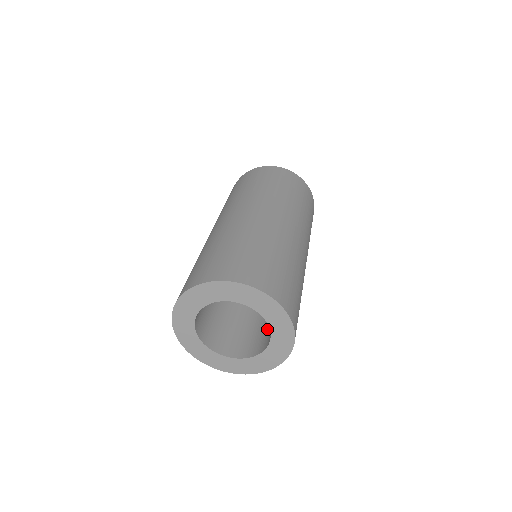
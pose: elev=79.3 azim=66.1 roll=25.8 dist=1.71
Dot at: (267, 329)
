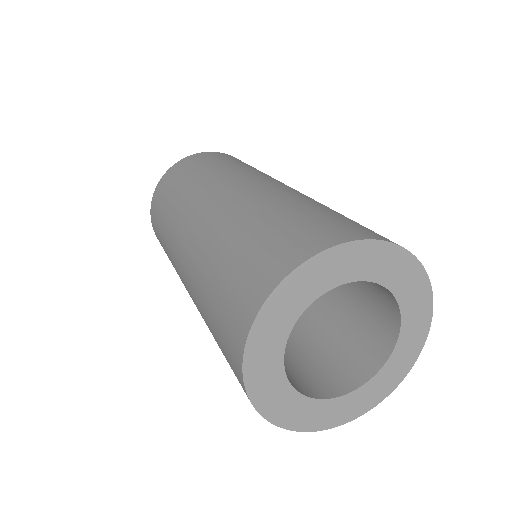
Dot at: (367, 295)
